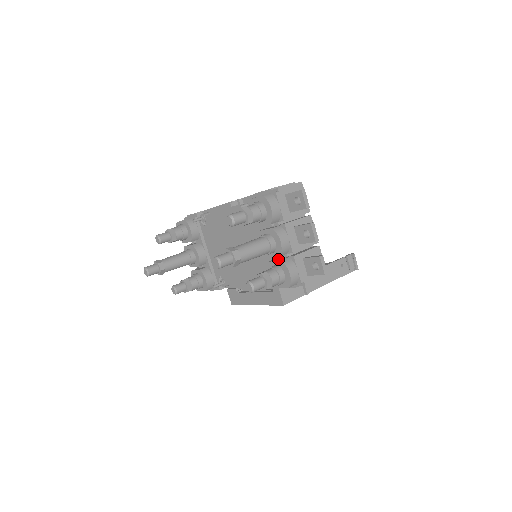
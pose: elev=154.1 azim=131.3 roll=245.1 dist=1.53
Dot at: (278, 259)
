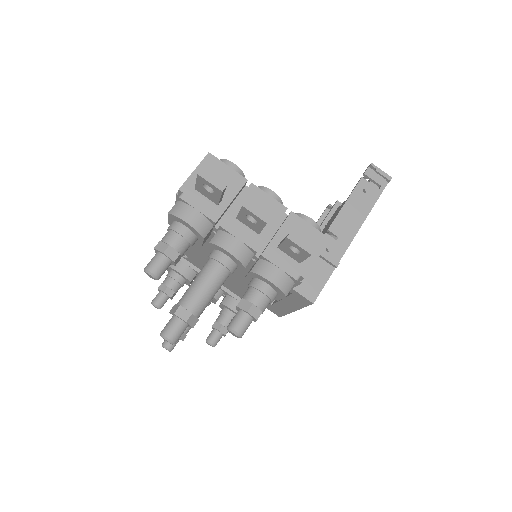
Dot at: (251, 268)
